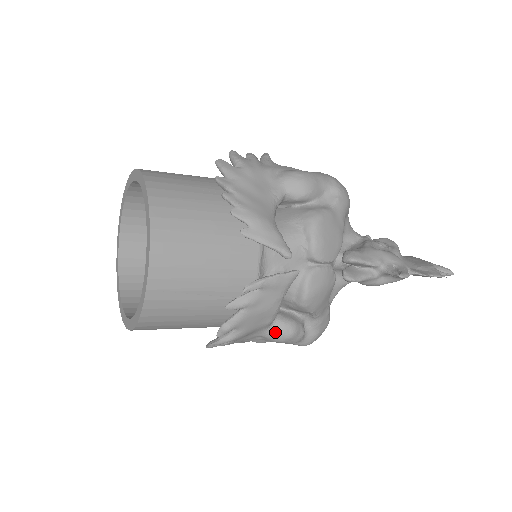
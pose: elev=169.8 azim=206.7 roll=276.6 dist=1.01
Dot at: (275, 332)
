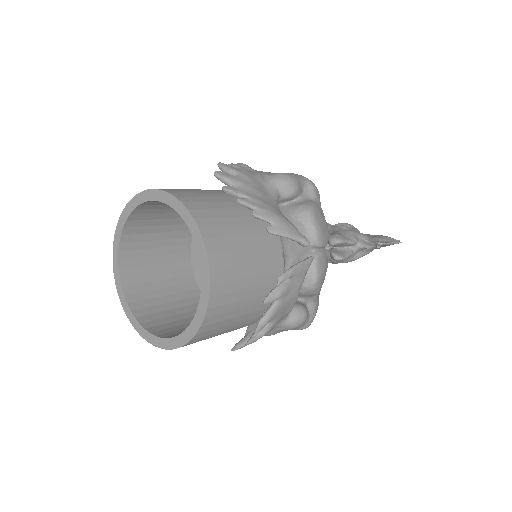
Dot at: (292, 319)
